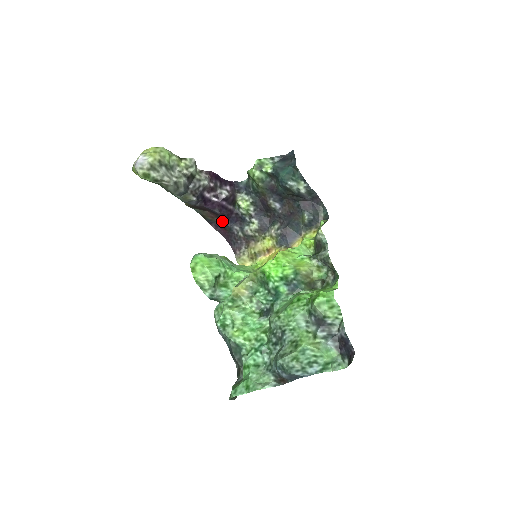
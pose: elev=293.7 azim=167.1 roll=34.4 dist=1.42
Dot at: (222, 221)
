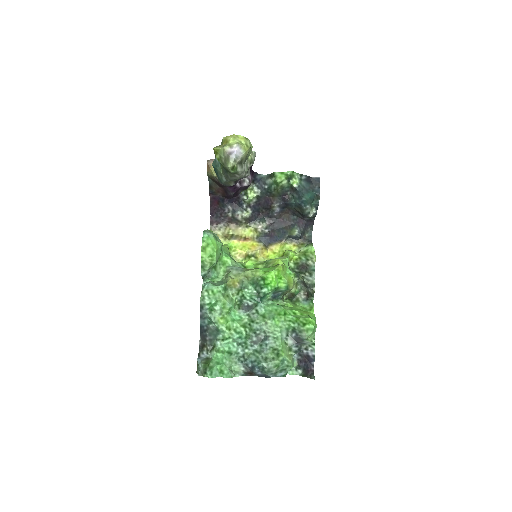
Dot at: (222, 197)
